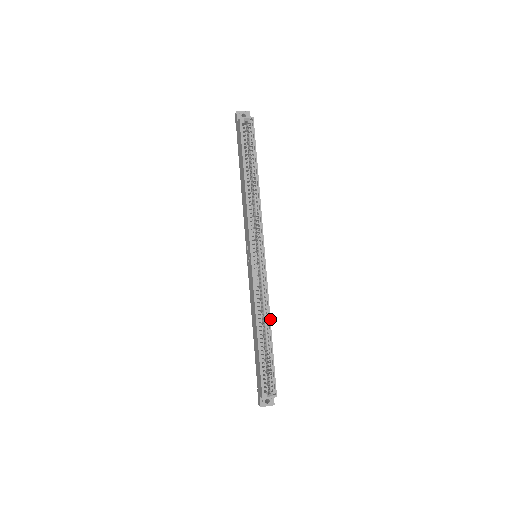
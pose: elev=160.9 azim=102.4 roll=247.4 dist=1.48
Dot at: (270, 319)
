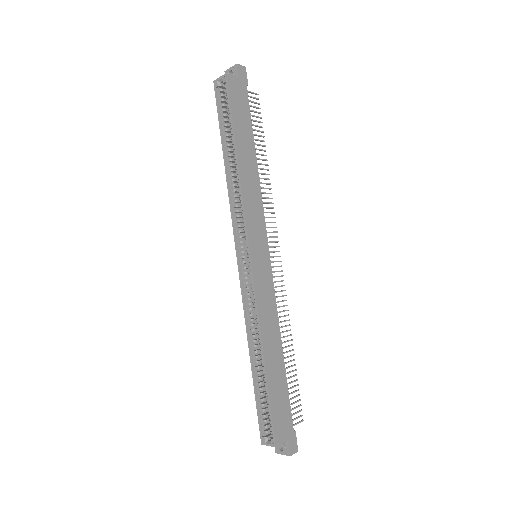
Dot at: (261, 342)
